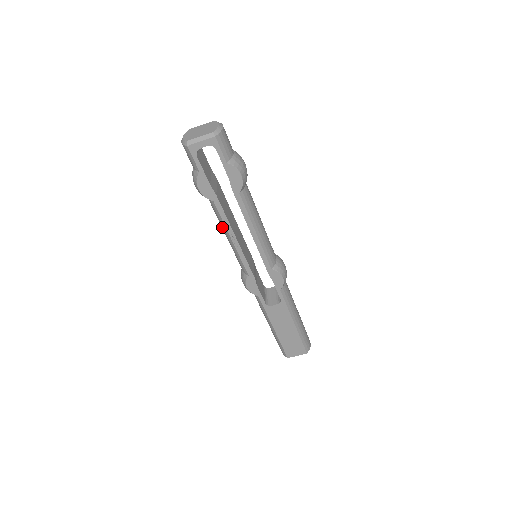
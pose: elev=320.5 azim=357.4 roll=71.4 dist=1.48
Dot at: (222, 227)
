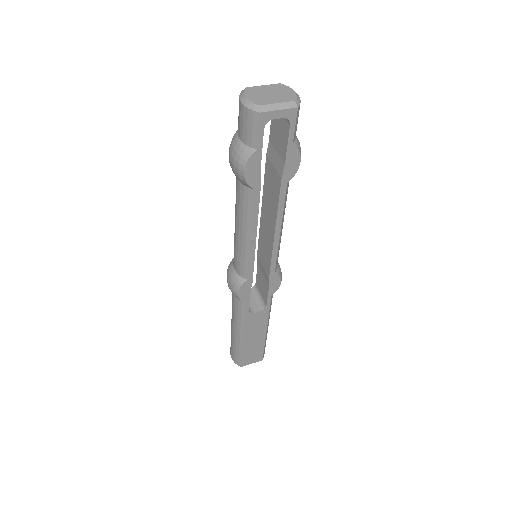
Dot at: (242, 221)
